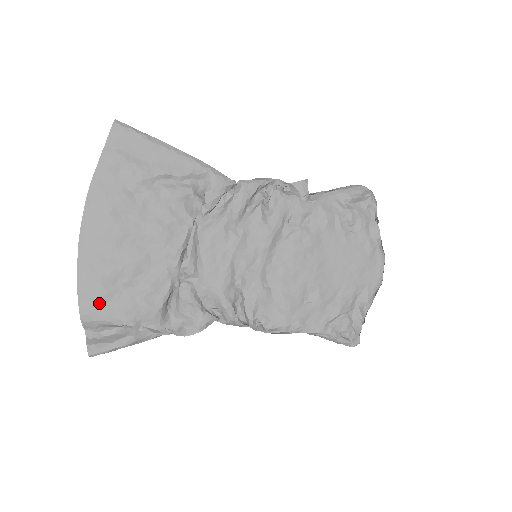
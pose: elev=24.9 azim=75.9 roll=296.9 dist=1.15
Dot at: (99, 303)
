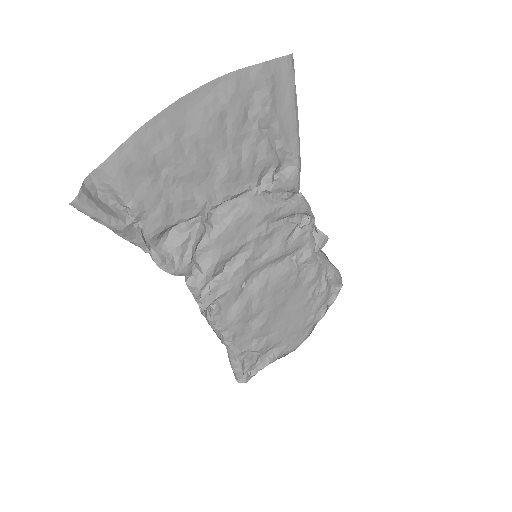
Dot at: (134, 168)
